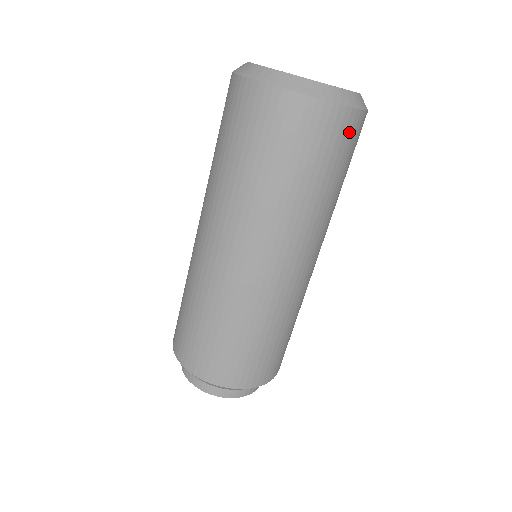
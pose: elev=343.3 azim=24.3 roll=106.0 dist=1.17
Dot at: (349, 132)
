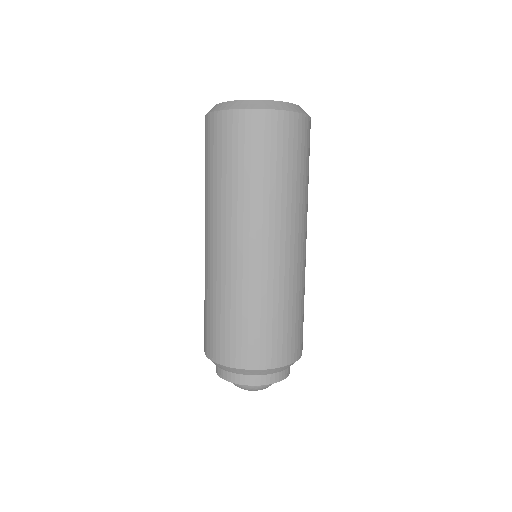
Dot at: (264, 128)
